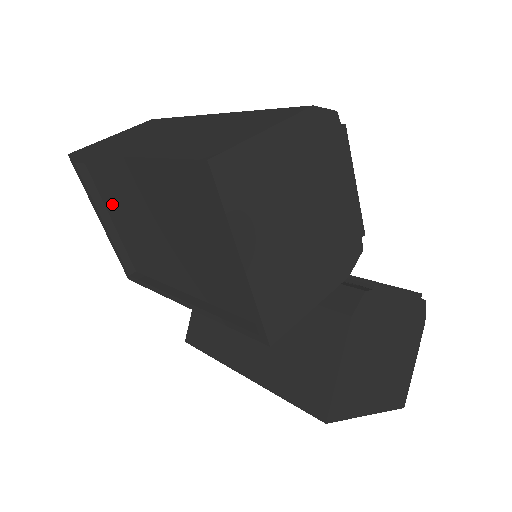
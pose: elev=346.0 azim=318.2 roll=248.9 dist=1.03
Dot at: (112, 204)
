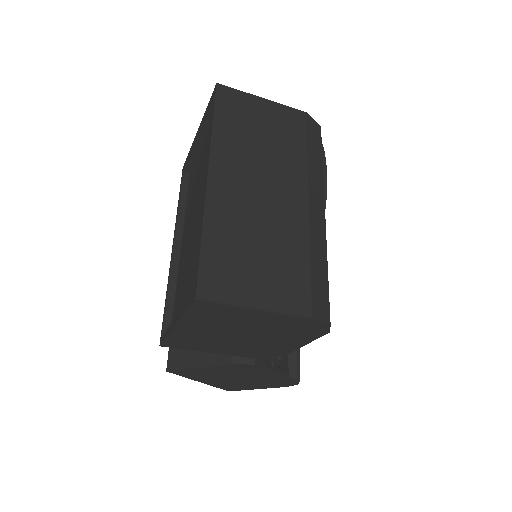
Dot at: (208, 142)
